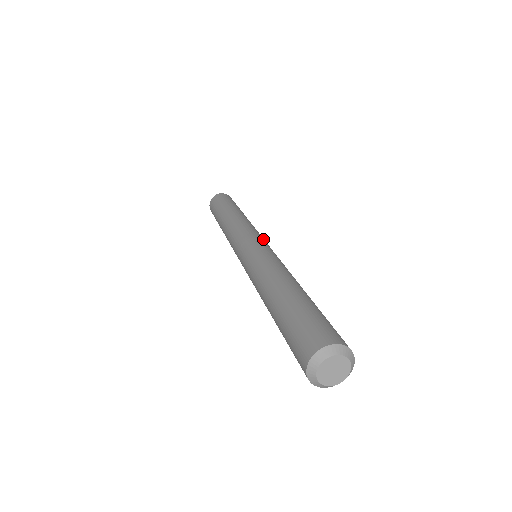
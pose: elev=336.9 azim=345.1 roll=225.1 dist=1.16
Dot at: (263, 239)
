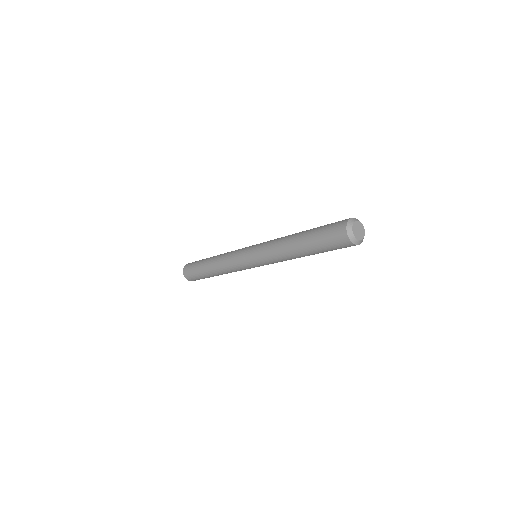
Dot at: occluded
